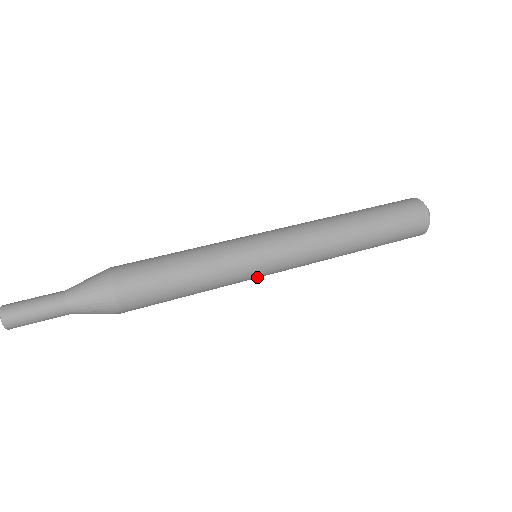
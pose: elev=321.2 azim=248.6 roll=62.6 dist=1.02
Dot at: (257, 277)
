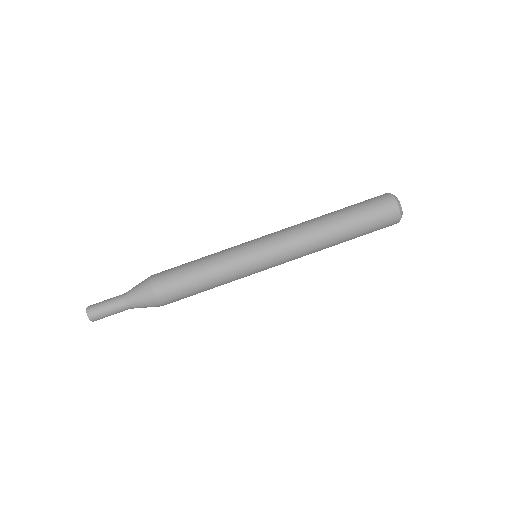
Dot at: occluded
